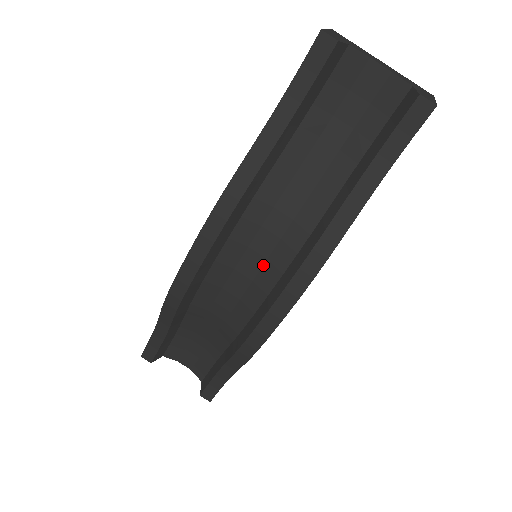
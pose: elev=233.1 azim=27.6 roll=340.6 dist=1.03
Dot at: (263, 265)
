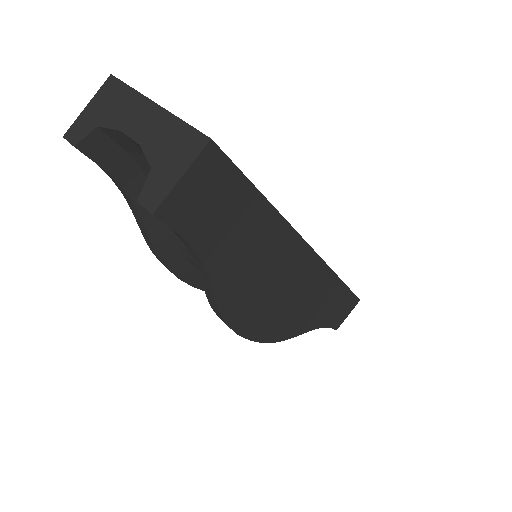
Dot at: occluded
